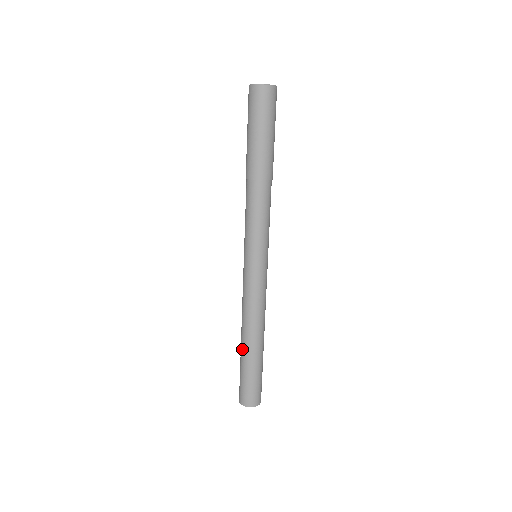
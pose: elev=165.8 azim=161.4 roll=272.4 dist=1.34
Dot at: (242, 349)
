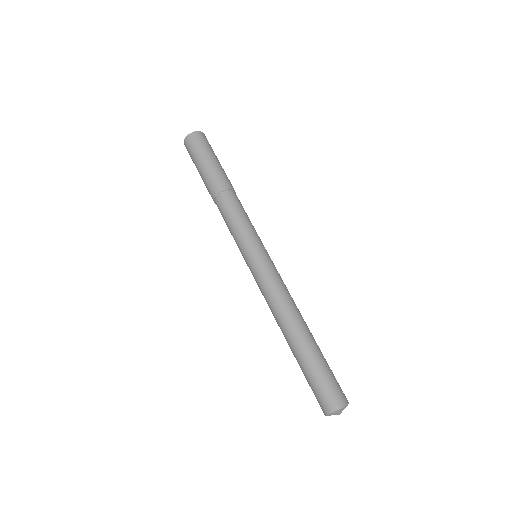
Dot at: (294, 347)
